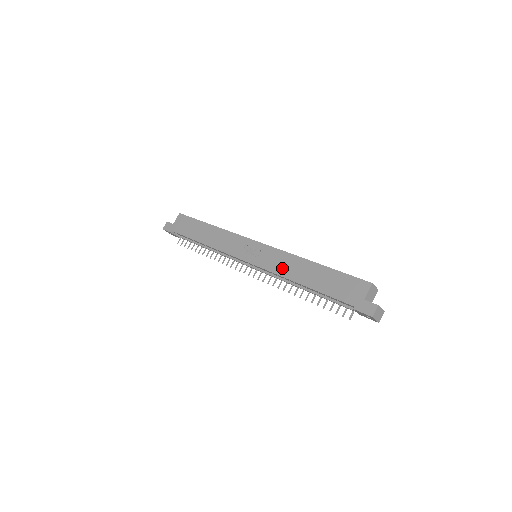
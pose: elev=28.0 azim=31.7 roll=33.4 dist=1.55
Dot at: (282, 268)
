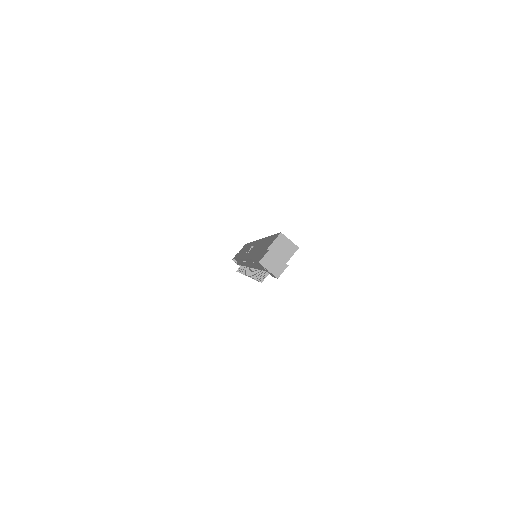
Dot at: (251, 252)
